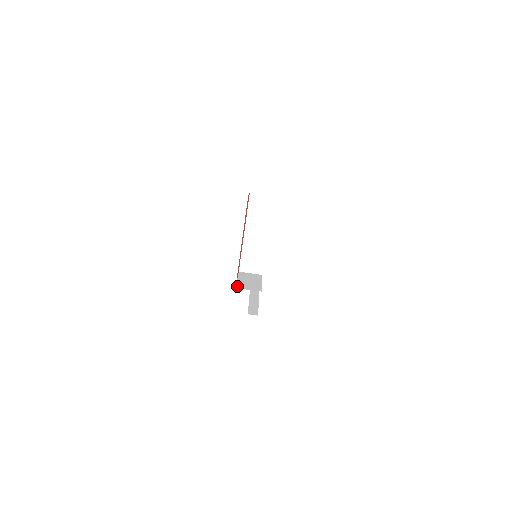
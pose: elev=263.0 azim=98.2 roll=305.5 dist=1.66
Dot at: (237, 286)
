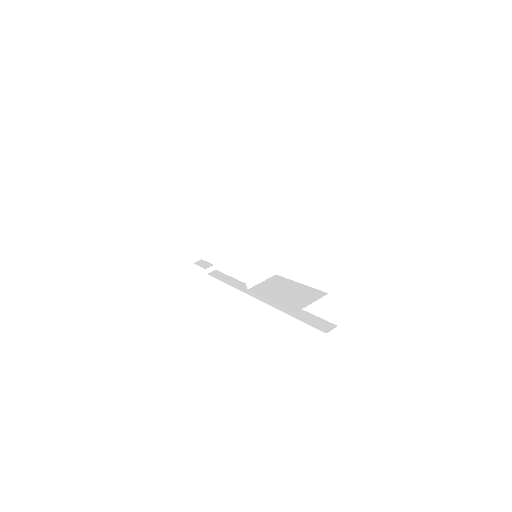
Dot at: (293, 308)
